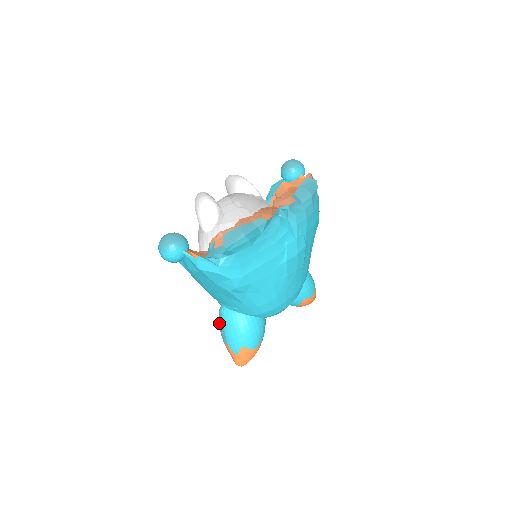
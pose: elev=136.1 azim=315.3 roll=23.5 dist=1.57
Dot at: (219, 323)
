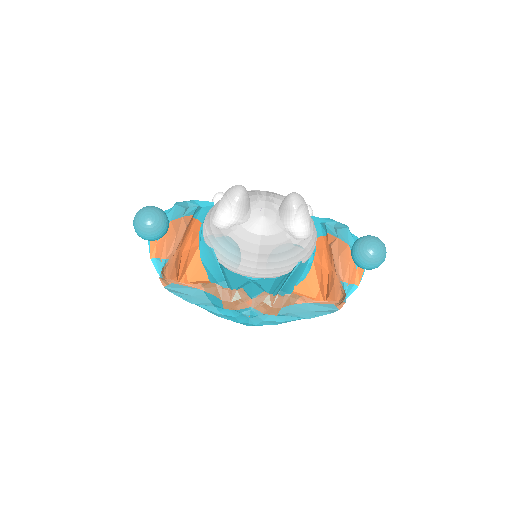
Dot at: occluded
